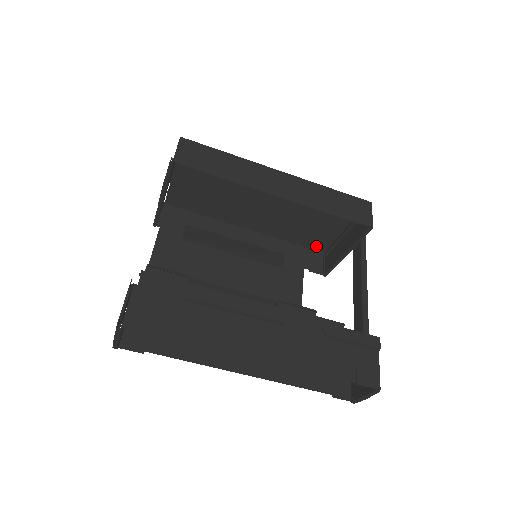
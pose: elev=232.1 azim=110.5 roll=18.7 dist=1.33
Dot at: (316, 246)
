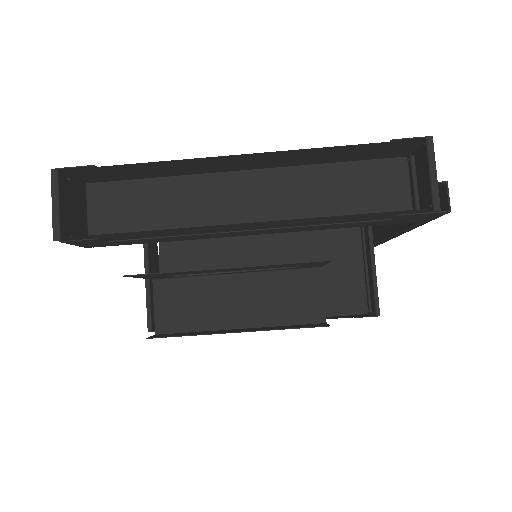
Dot at: (353, 307)
